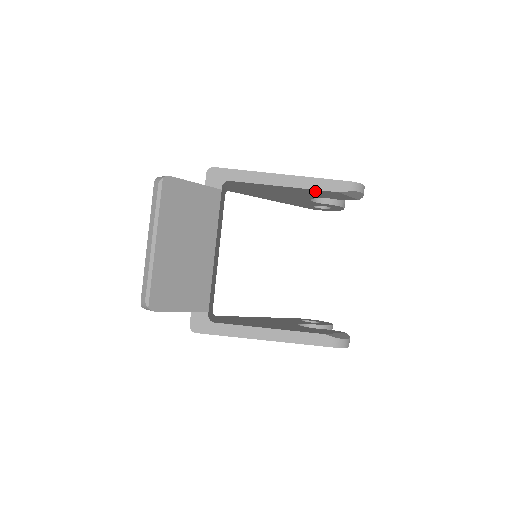
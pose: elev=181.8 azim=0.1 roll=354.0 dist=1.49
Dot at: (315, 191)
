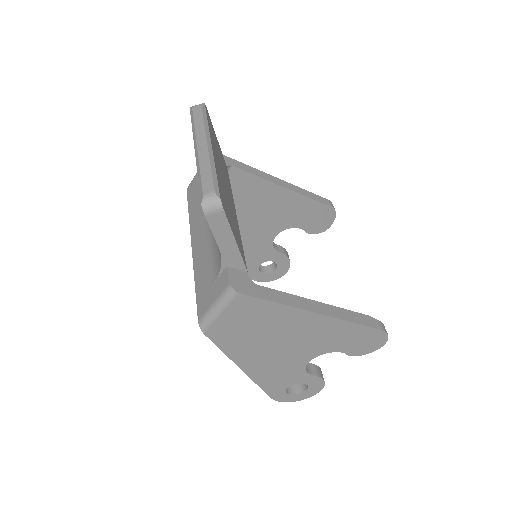
Dot at: (302, 202)
